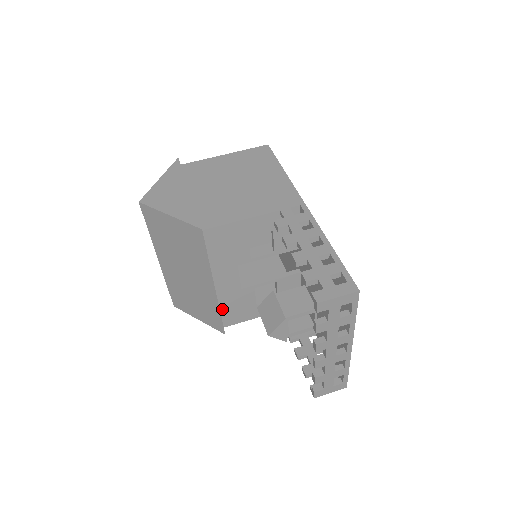
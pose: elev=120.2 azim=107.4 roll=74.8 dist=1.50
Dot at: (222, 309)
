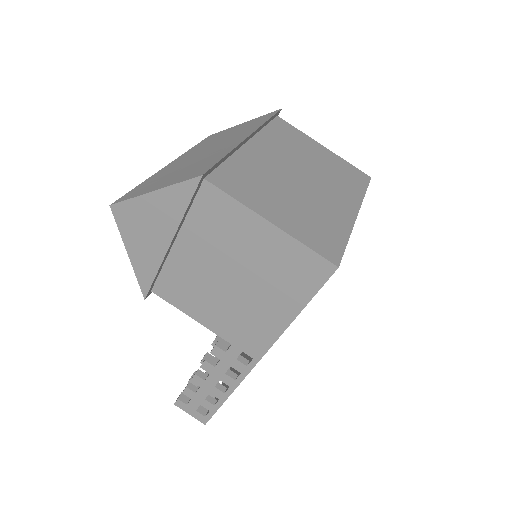
Dot at: occluded
